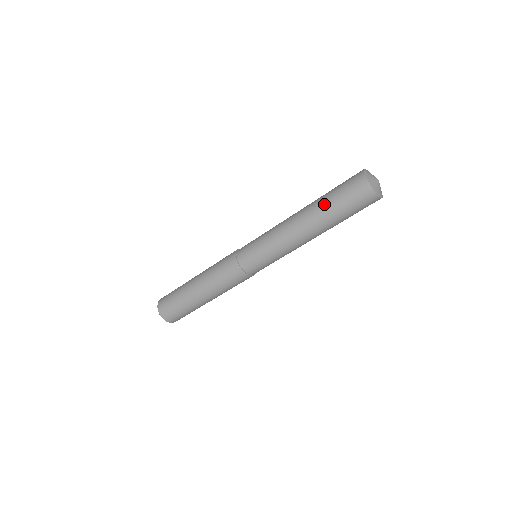
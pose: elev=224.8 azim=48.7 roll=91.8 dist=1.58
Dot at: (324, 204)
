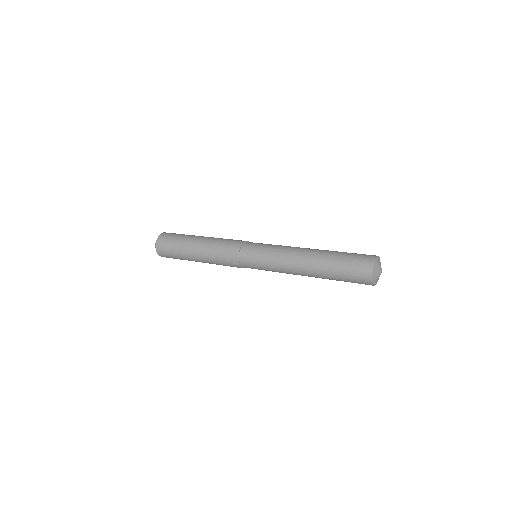
Dot at: (329, 274)
